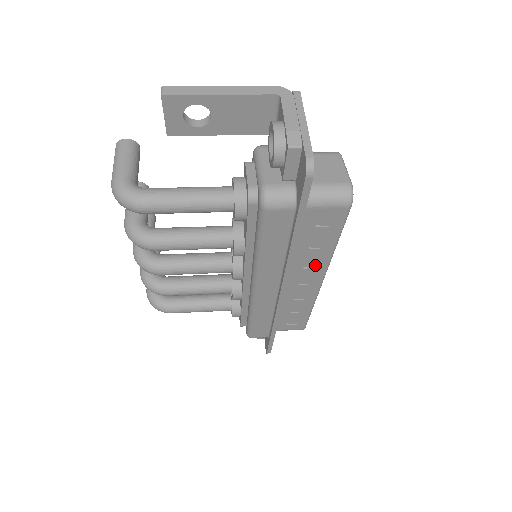
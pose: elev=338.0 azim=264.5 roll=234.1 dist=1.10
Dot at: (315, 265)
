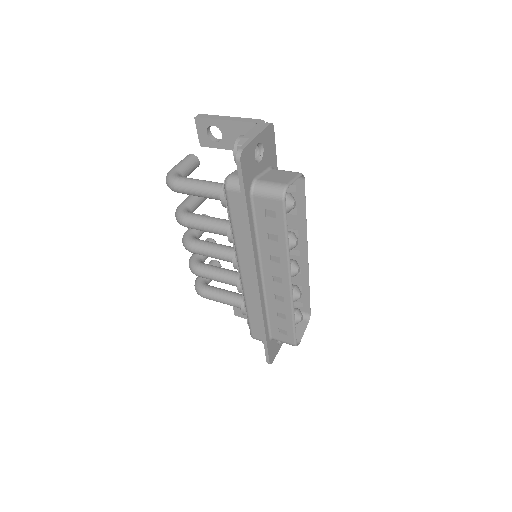
Dot at: (279, 260)
